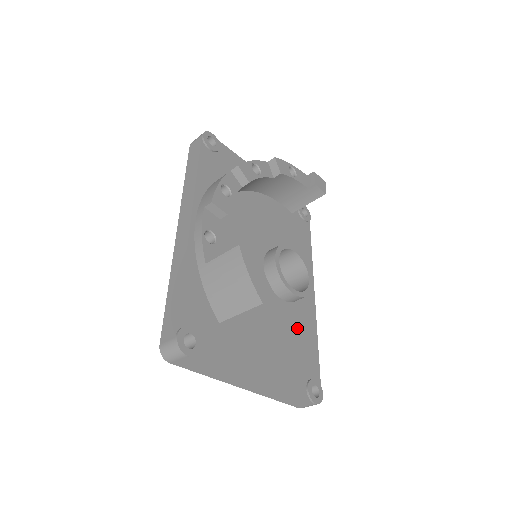
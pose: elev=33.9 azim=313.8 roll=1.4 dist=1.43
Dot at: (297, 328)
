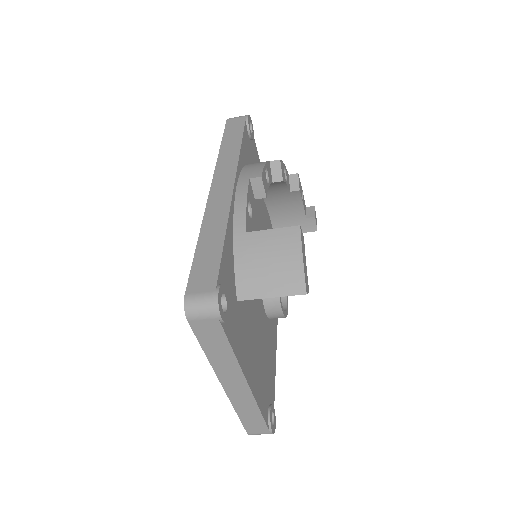
Dot at: (269, 346)
